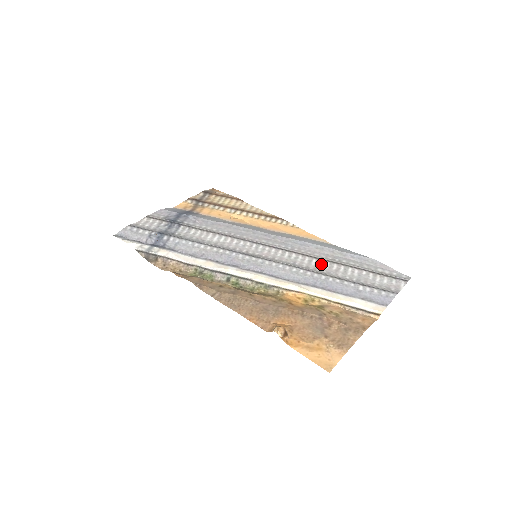
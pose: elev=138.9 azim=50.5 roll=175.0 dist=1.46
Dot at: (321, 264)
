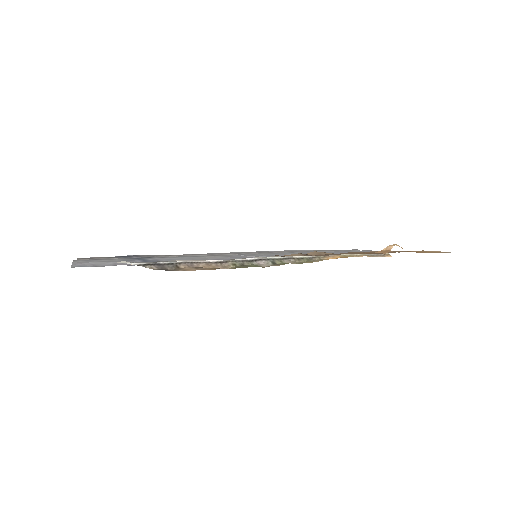
Dot at: occluded
